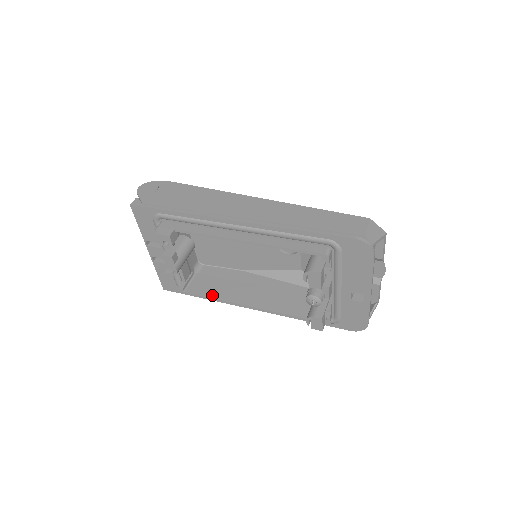
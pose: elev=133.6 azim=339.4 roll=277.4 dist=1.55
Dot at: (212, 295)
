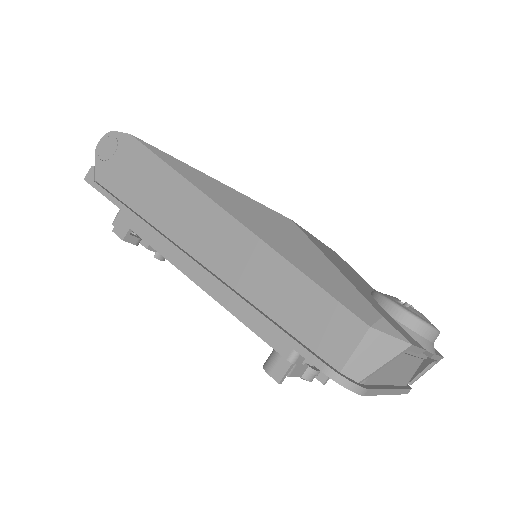
Dot at: occluded
